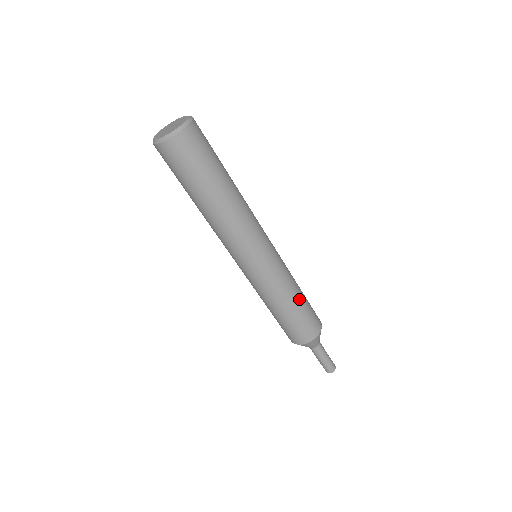
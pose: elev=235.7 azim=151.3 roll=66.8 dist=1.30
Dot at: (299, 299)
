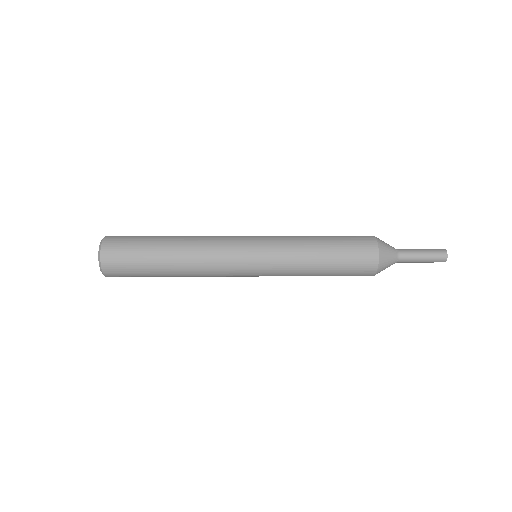
Dot at: (323, 250)
